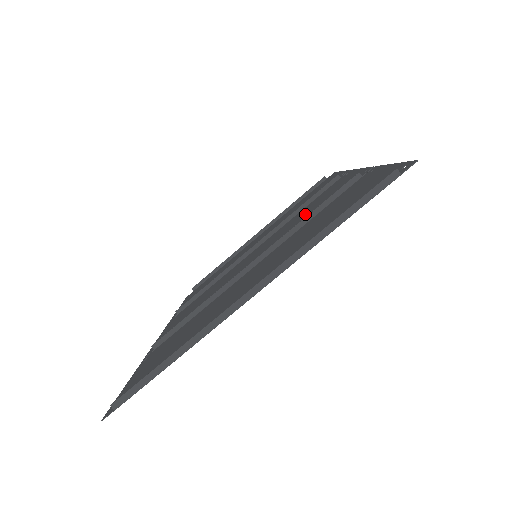
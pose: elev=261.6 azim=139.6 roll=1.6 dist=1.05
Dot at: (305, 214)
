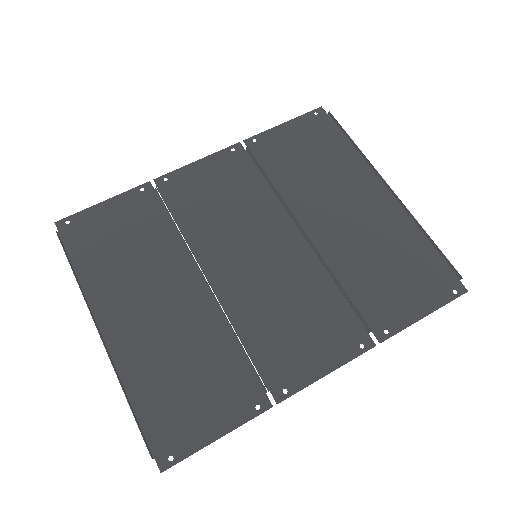
Dot at: (289, 310)
